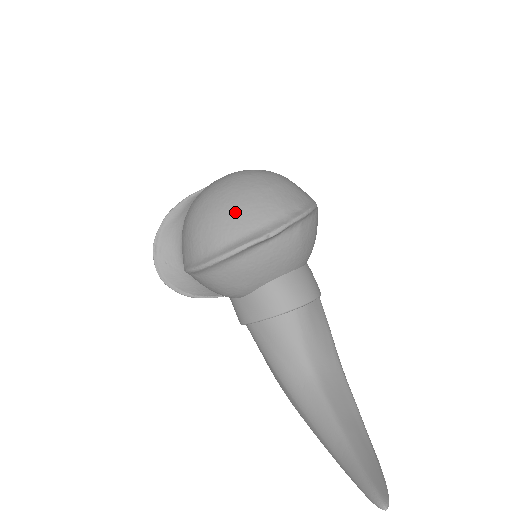
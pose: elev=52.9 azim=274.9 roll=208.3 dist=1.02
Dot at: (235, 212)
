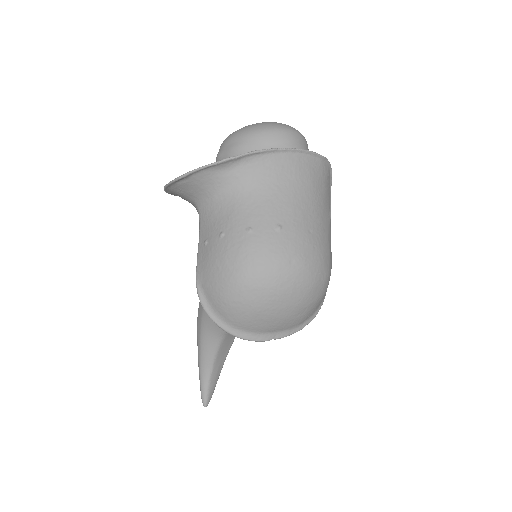
Dot at: (268, 319)
